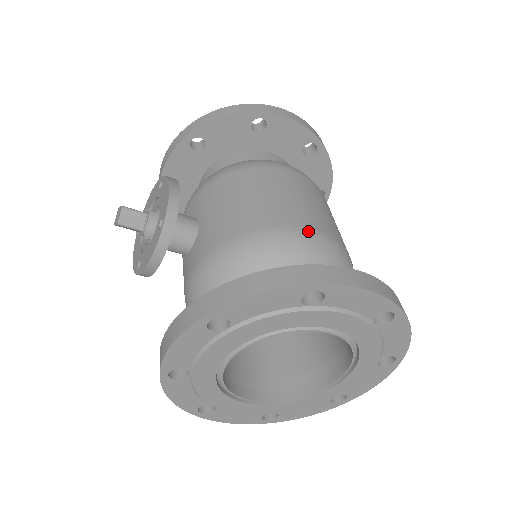
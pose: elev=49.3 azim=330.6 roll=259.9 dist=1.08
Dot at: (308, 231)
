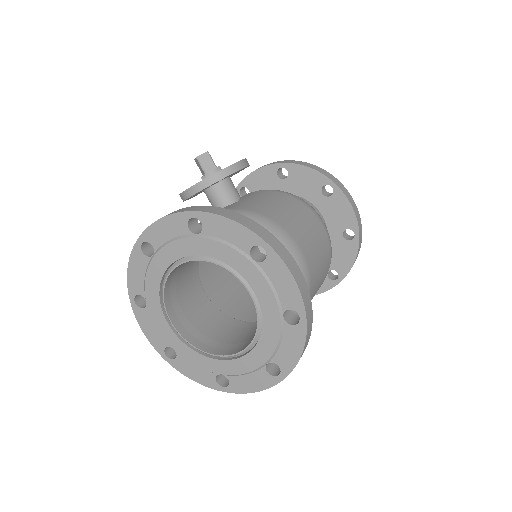
Dot at: (295, 244)
